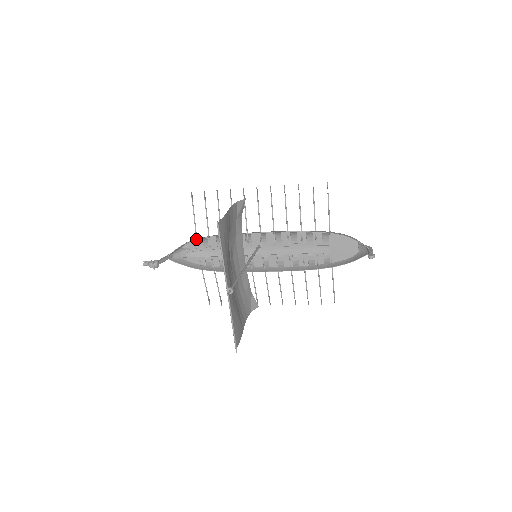
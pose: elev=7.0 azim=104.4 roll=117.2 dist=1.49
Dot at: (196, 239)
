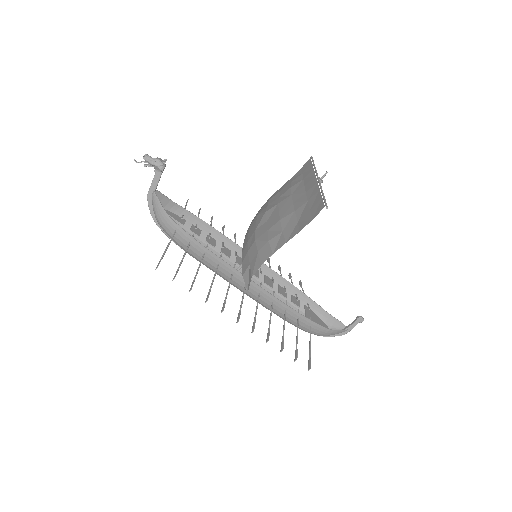
Dot at: (189, 211)
